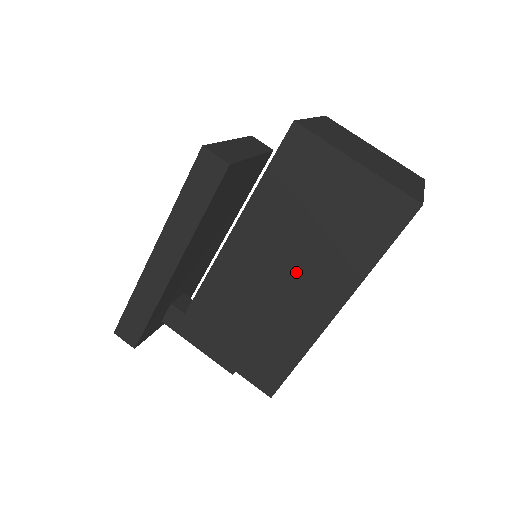
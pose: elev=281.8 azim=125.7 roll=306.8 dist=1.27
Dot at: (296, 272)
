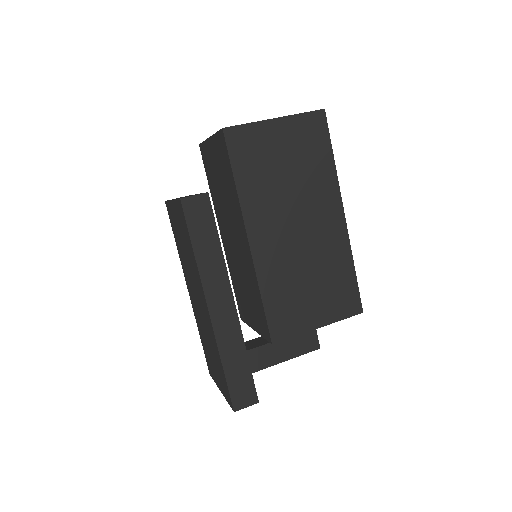
Dot at: (303, 215)
